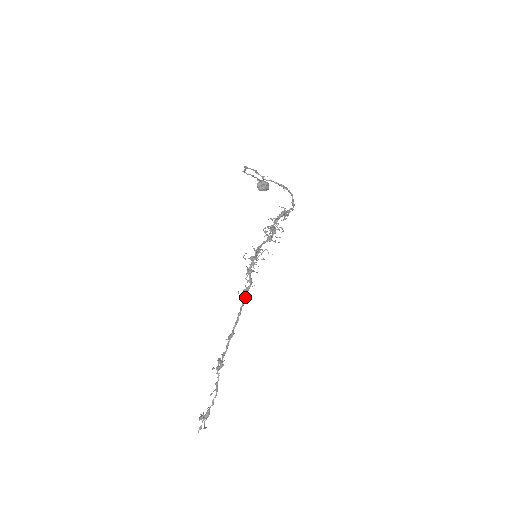
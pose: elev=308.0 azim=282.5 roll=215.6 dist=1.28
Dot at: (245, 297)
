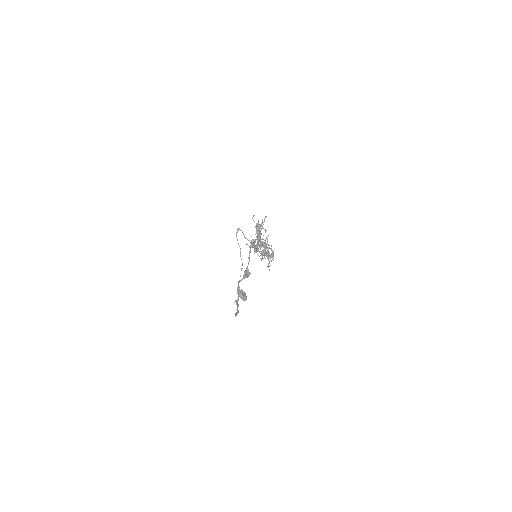
Dot at: (257, 249)
